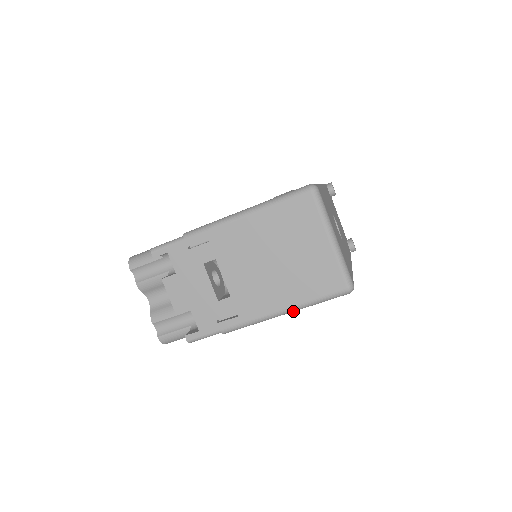
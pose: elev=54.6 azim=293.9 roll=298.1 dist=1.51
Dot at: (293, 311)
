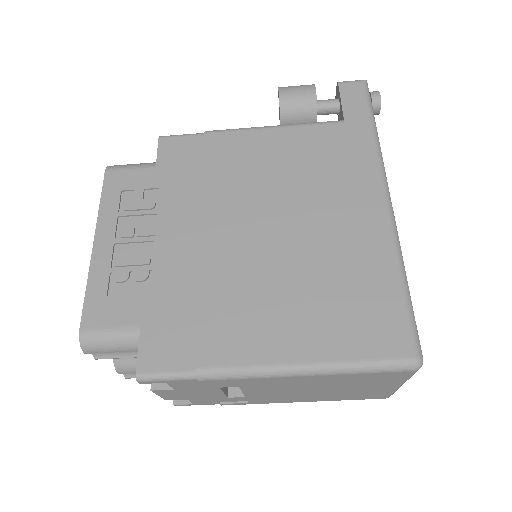
Dot at: occluded
